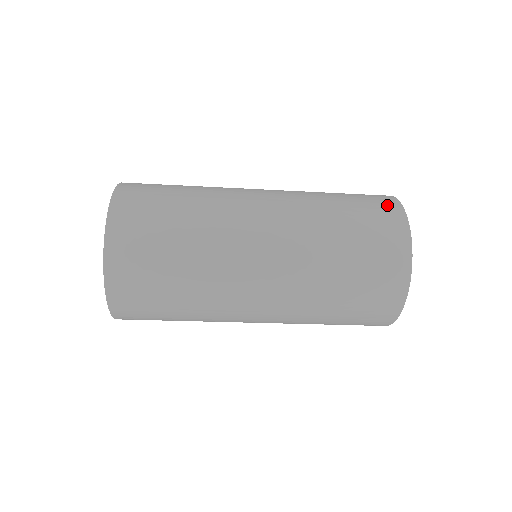
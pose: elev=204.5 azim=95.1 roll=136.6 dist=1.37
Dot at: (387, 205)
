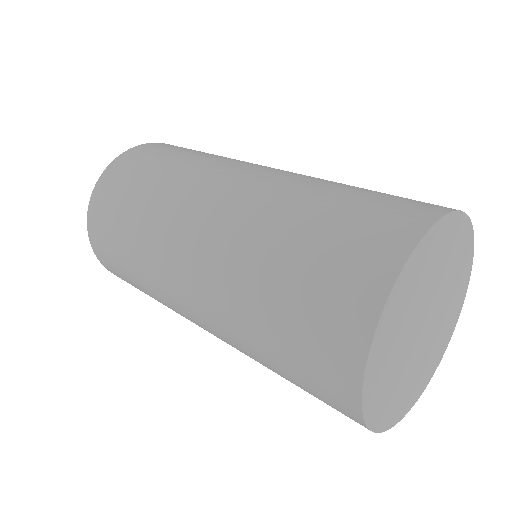
Dot at: (341, 334)
